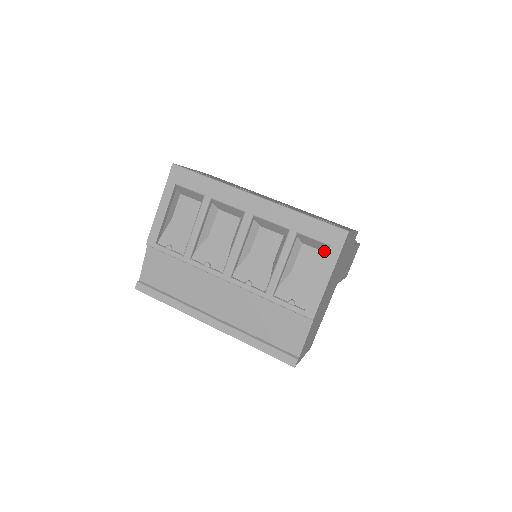
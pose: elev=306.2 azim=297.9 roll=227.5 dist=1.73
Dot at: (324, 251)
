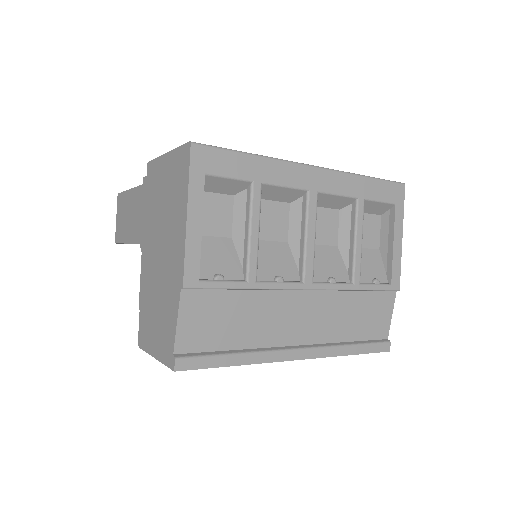
Dot at: (379, 214)
